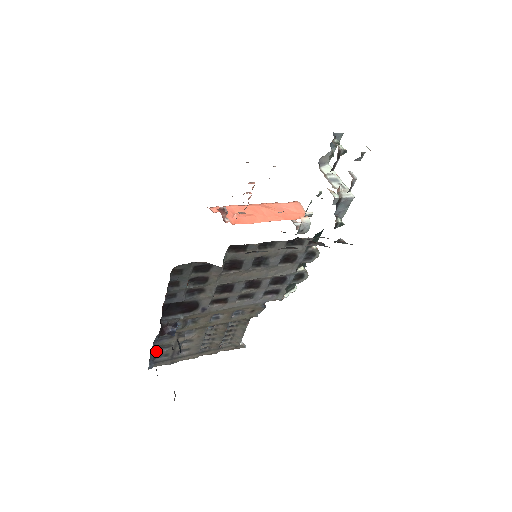
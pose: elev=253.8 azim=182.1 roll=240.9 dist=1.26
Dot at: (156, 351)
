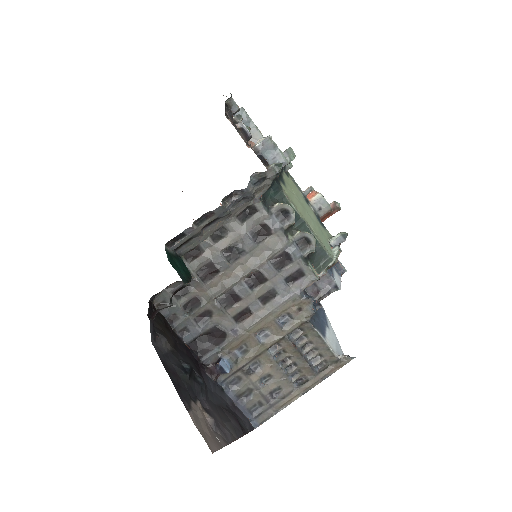
Dot at: (242, 402)
